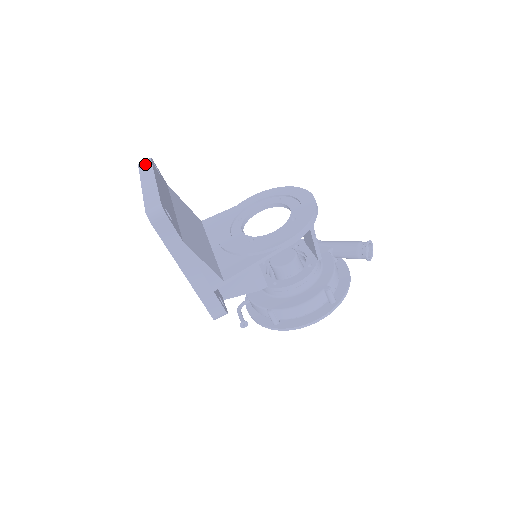
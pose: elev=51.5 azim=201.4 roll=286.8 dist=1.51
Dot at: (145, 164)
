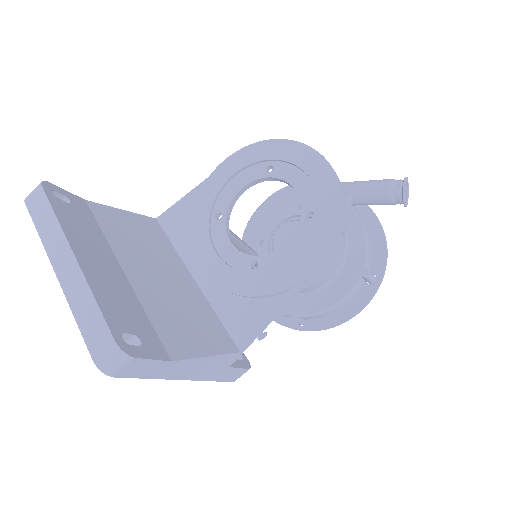
Dot at: (38, 205)
